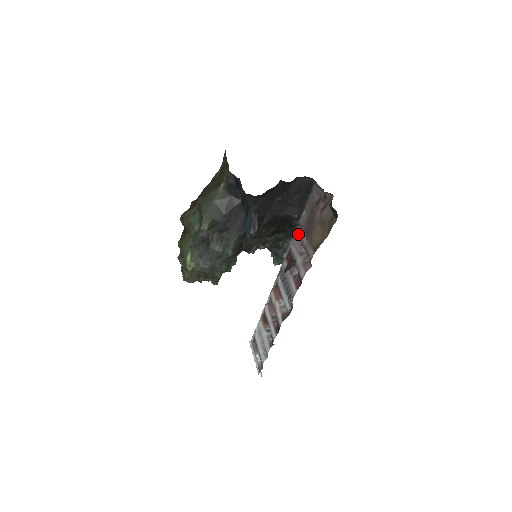
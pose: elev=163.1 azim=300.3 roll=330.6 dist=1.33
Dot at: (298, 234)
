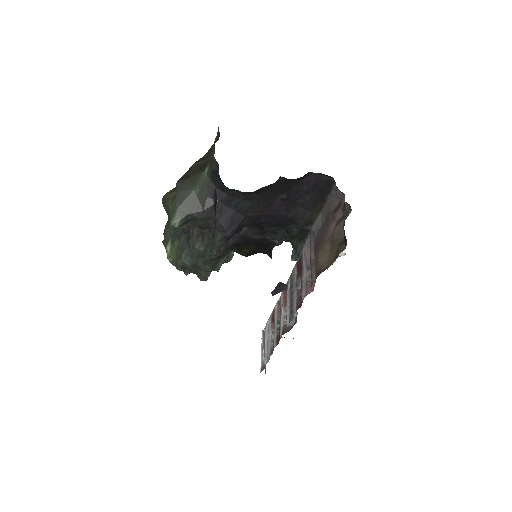
Dot at: occluded
